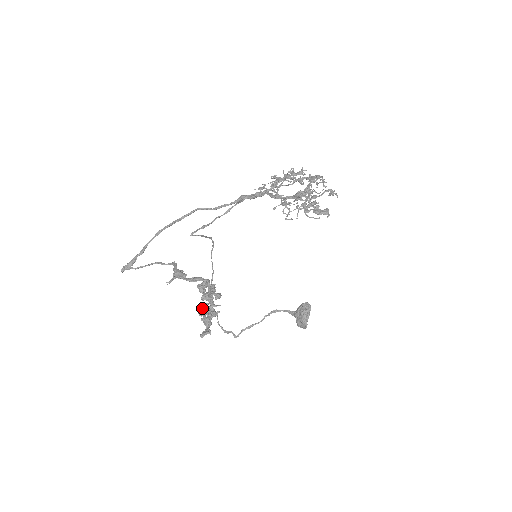
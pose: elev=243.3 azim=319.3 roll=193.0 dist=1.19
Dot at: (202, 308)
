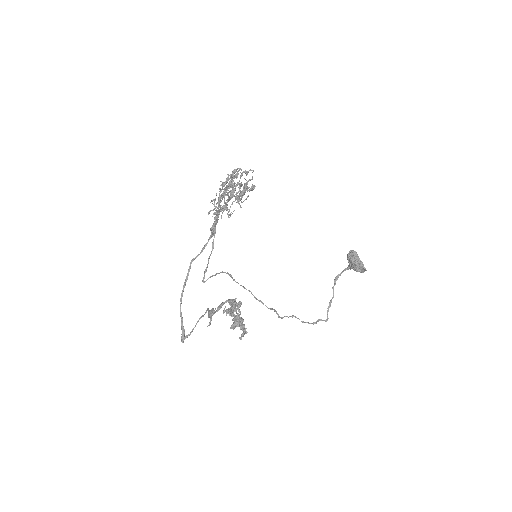
Dot at: occluded
